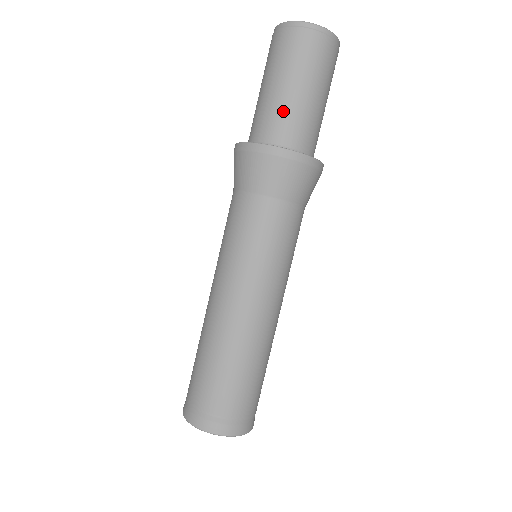
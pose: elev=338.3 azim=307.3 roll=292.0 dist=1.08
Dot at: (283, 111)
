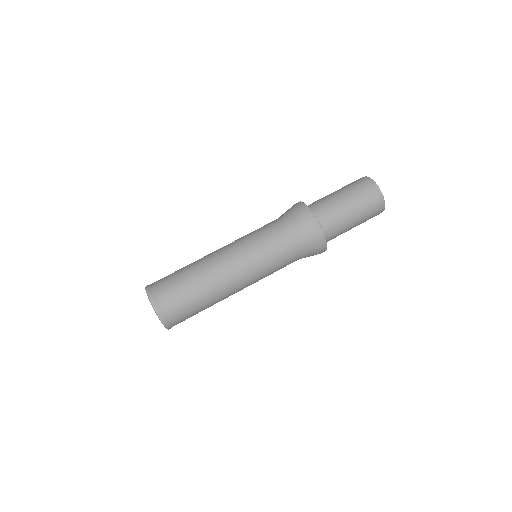
Dot at: occluded
